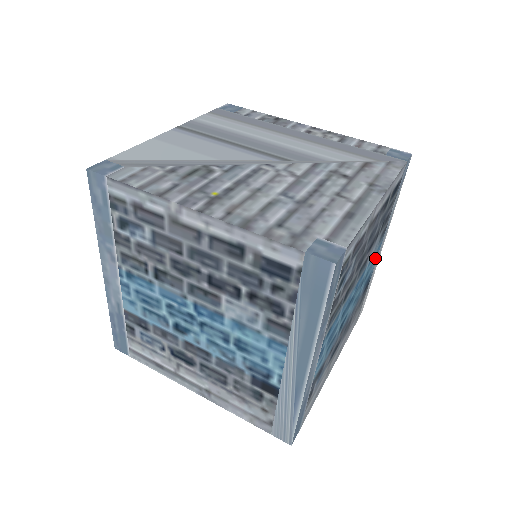
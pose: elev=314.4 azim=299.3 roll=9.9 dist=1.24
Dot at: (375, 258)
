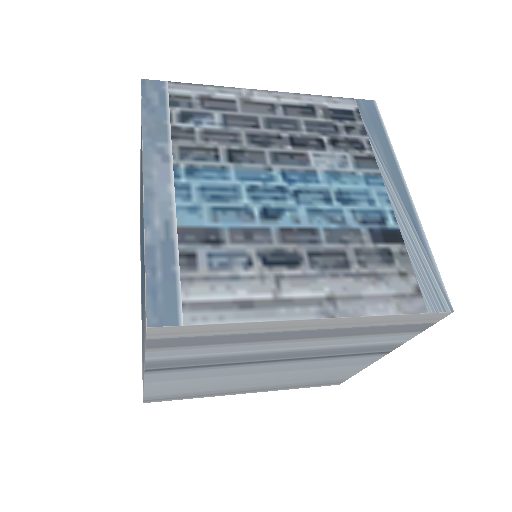
Dot at: occluded
